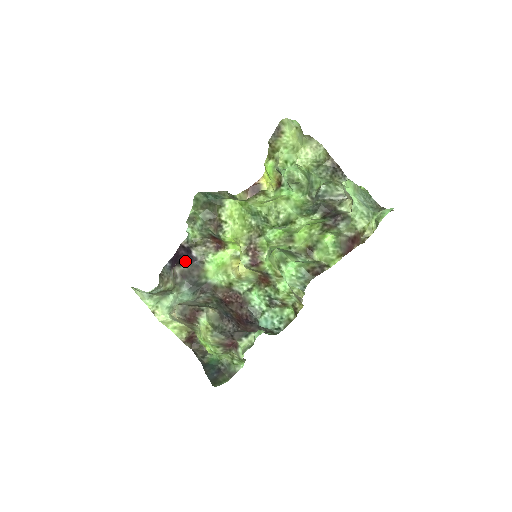
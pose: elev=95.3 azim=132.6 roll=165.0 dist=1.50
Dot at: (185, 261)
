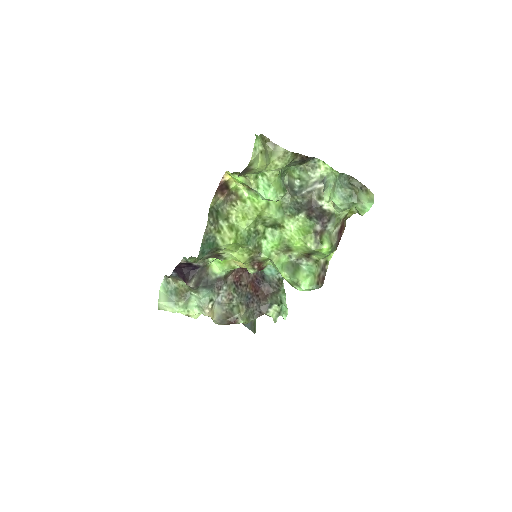
Dot at: (191, 273)
